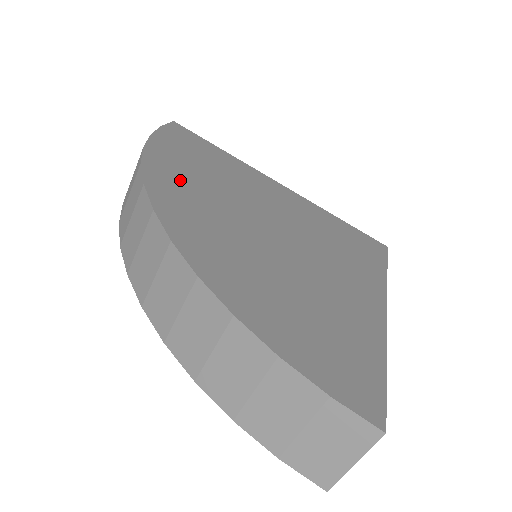
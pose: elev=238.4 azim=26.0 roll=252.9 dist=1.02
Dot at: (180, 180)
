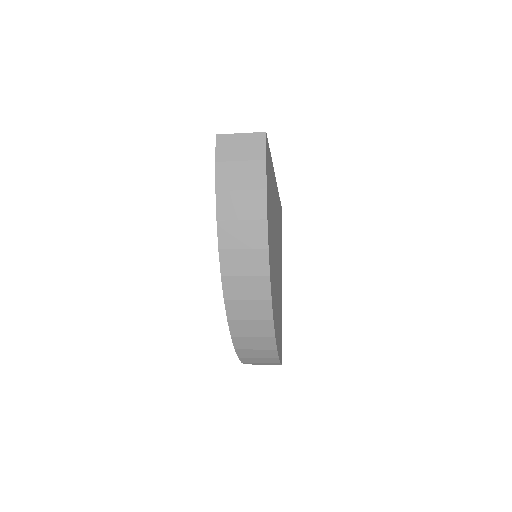
Dot at: (271, 247)
